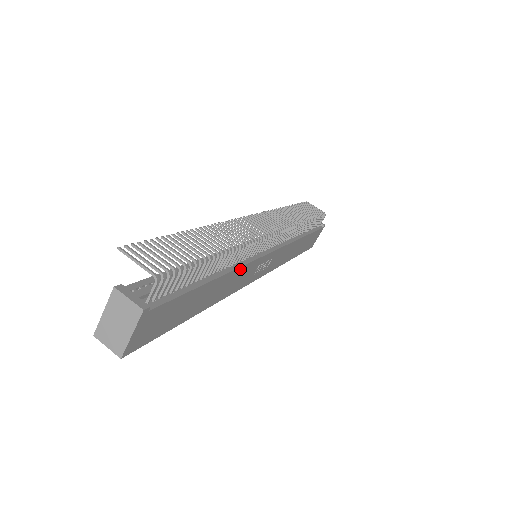
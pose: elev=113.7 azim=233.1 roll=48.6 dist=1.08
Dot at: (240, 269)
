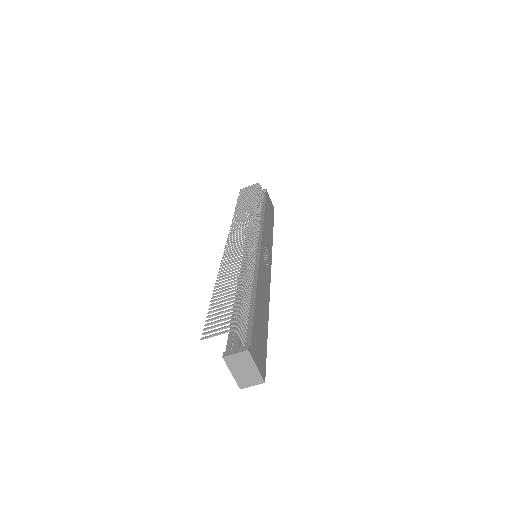
Dot at: (259, 274)
